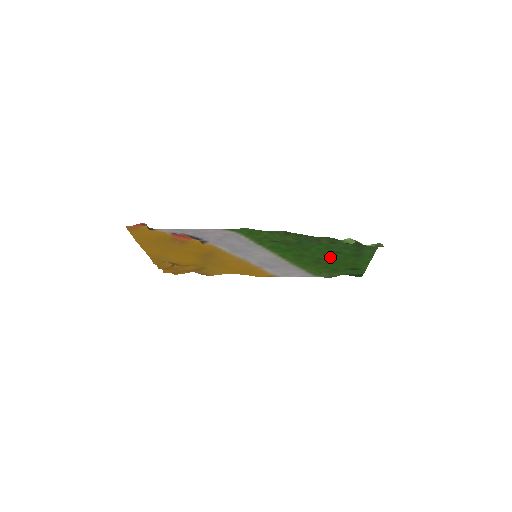
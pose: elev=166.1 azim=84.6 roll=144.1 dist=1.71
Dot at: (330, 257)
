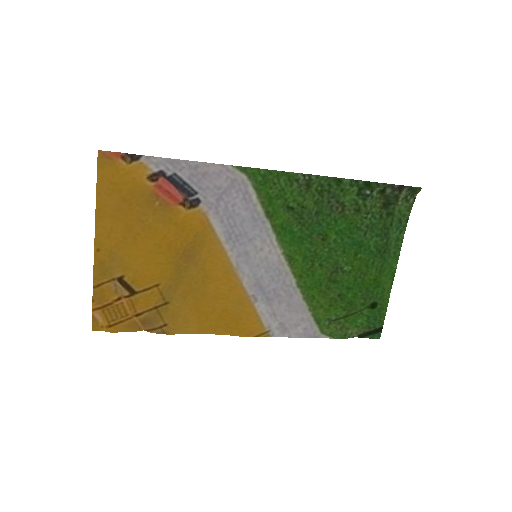
Dot at: (349, 261)
